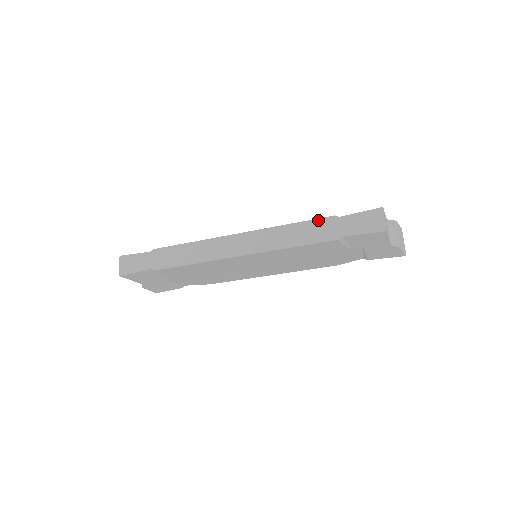
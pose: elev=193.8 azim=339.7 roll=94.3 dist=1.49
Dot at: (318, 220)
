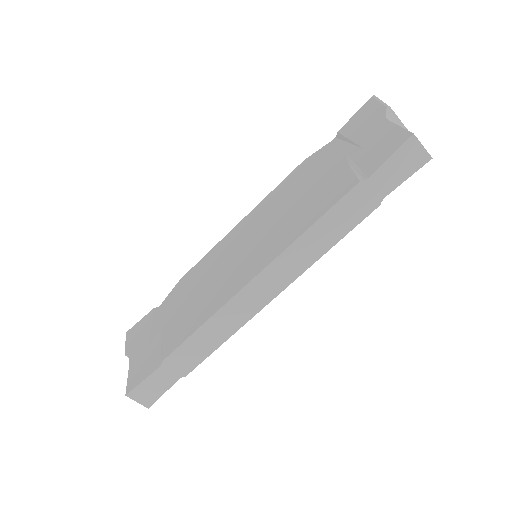
Dot at: (343, 200)
